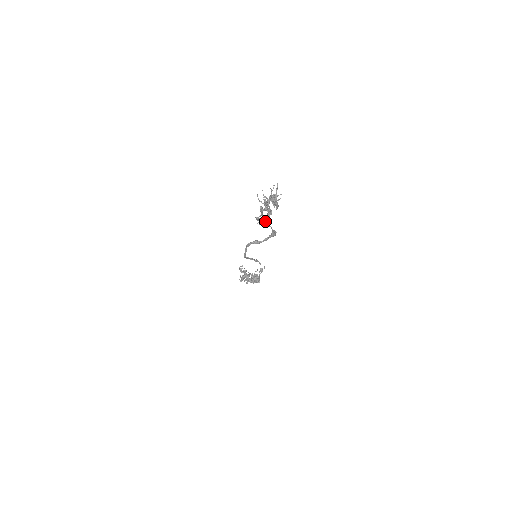
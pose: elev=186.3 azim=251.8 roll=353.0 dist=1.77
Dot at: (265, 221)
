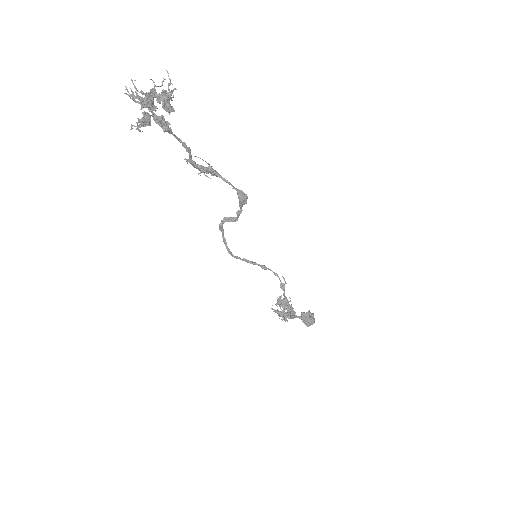
Dot at: (212, 170)
